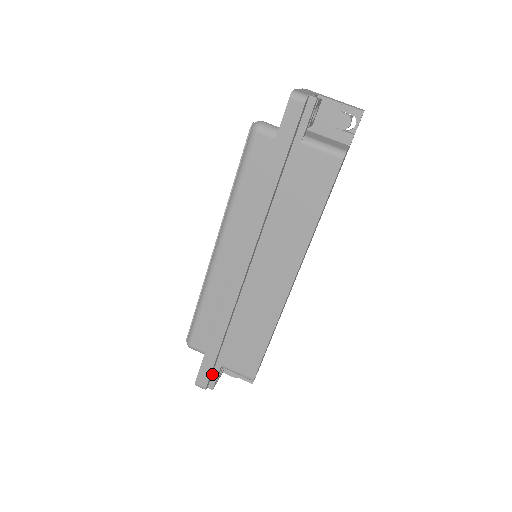
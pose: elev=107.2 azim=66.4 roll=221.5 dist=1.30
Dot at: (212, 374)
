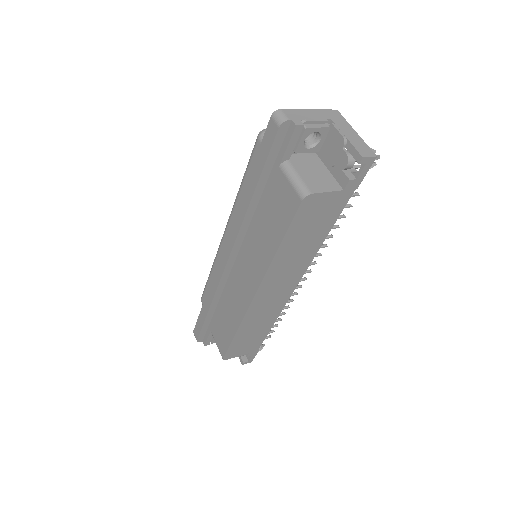
Dot at: (206, 333)
